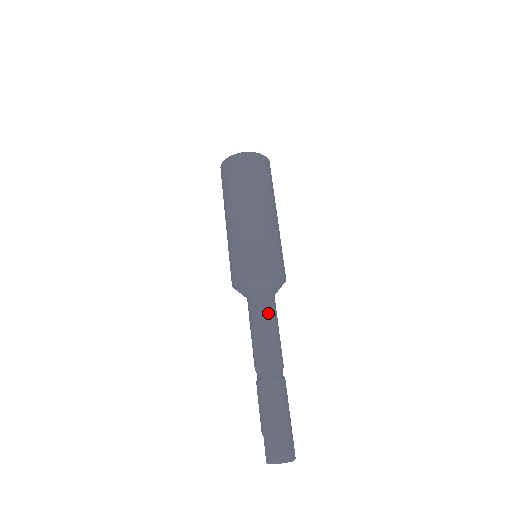
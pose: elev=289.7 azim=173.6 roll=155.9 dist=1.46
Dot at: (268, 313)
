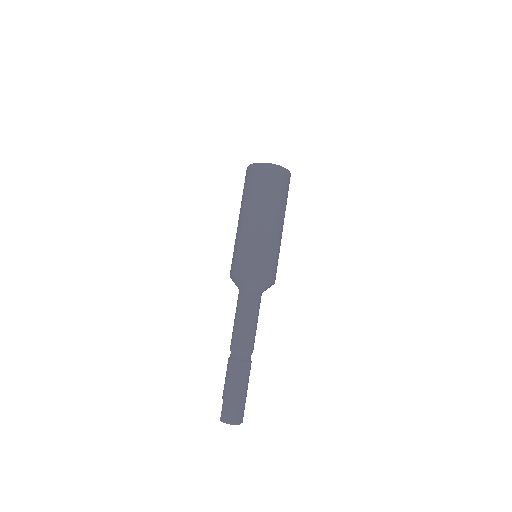
Dot at: (253, 309)
